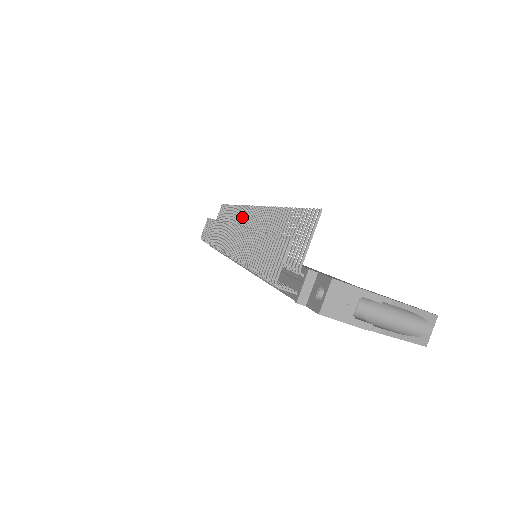
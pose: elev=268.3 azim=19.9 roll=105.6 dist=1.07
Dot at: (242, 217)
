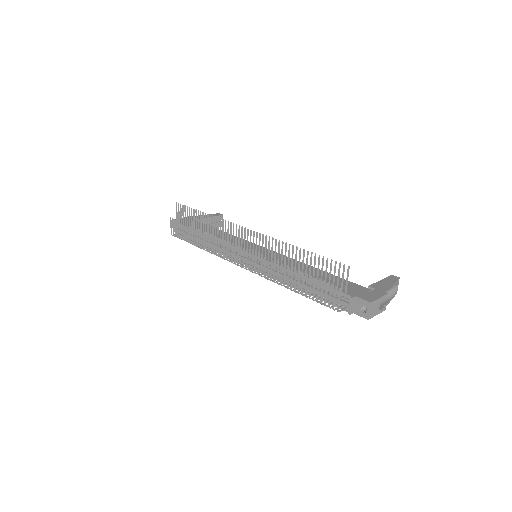
Dot at: (233, 232)
